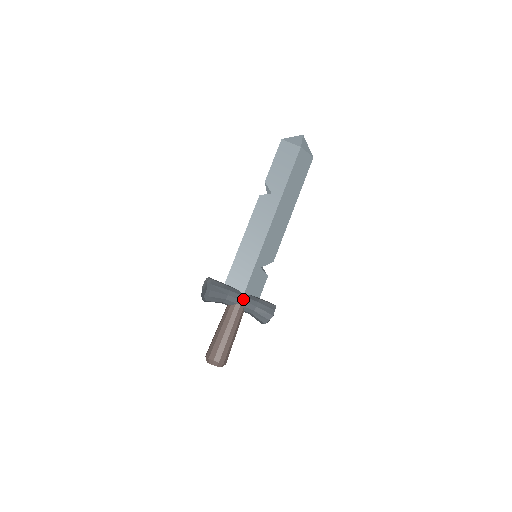
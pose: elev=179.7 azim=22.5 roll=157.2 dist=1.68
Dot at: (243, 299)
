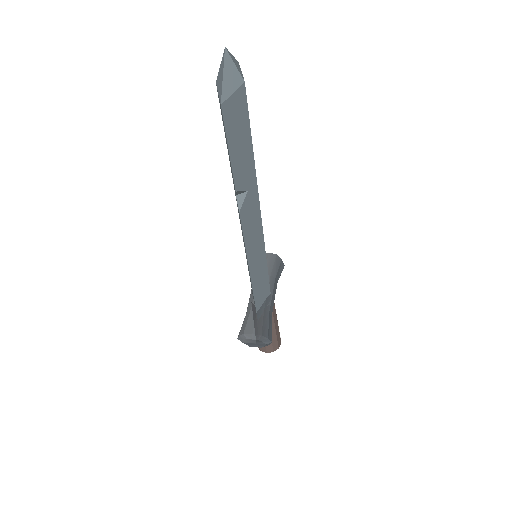
Dot at: (274, 297)
